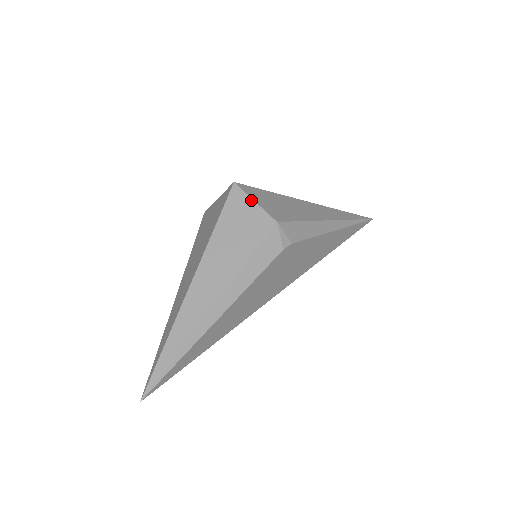
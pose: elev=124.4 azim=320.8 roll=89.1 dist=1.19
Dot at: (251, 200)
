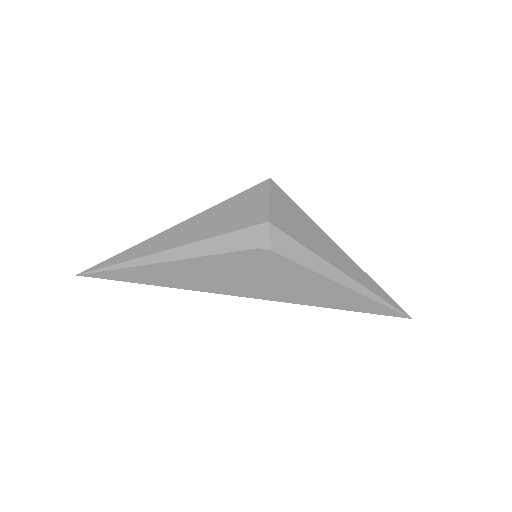
Dot at: (268, 196)
